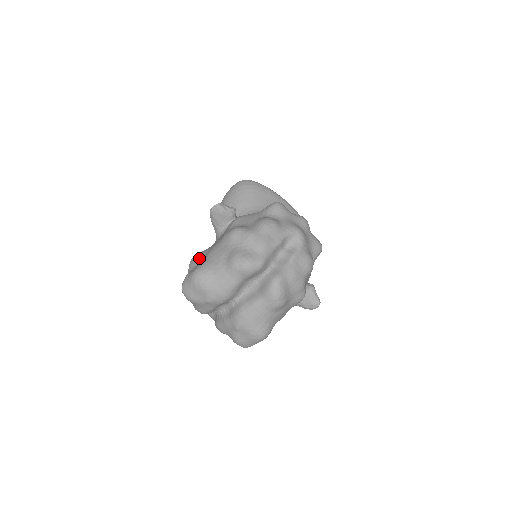
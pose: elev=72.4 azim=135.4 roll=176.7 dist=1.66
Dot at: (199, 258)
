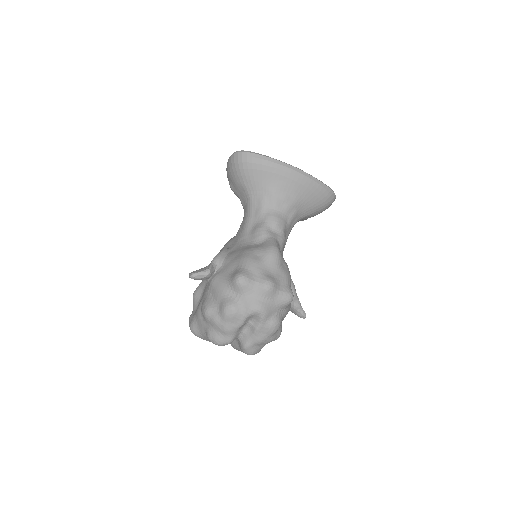
Dot at: (196, 300)
